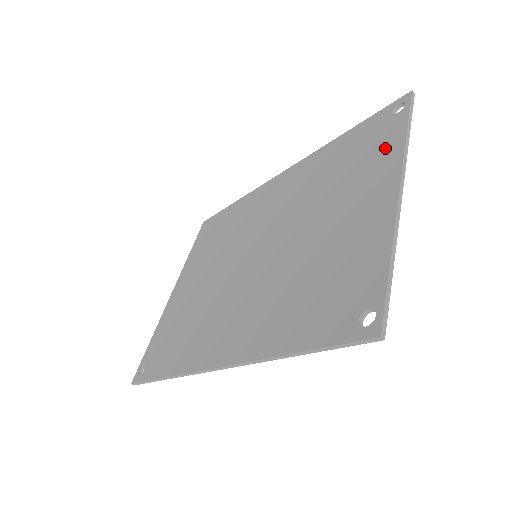
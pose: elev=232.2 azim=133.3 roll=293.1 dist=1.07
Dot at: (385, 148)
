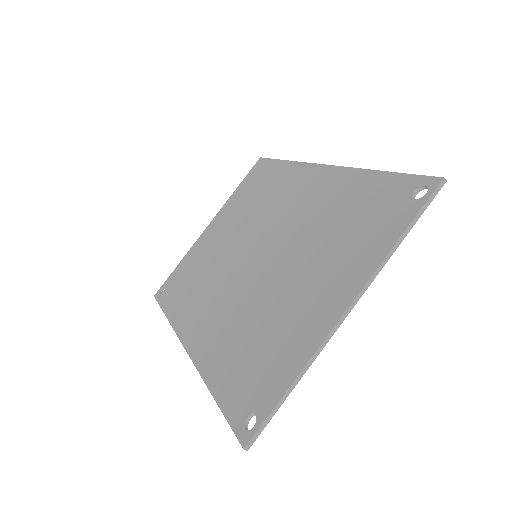
Dot at: (375, 241)
